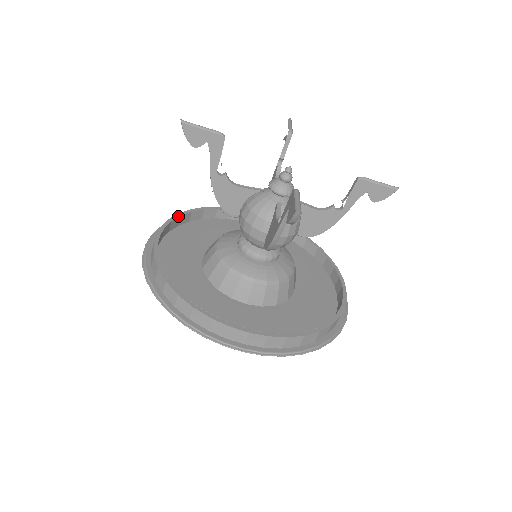
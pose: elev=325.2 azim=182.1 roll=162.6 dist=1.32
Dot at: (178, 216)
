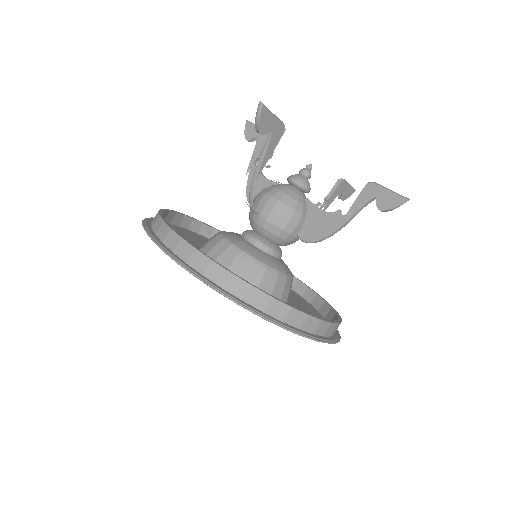
Dot at: occluded
